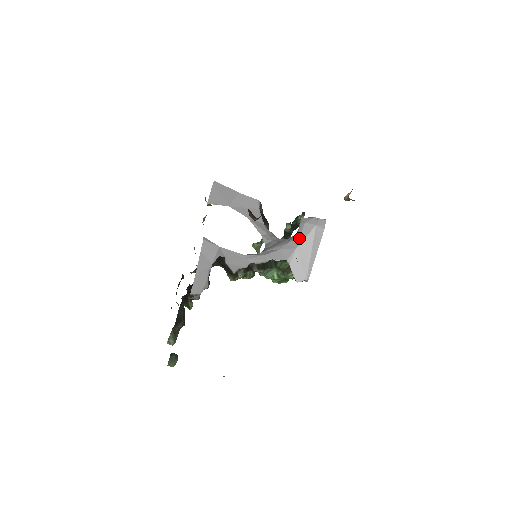
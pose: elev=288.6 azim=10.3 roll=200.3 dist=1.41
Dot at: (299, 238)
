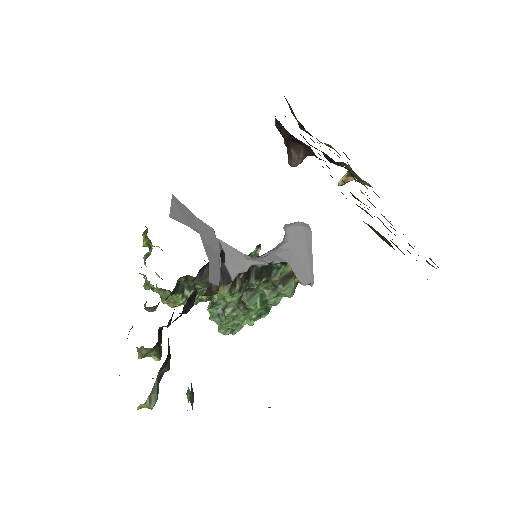
Dot at: (291, 240)
